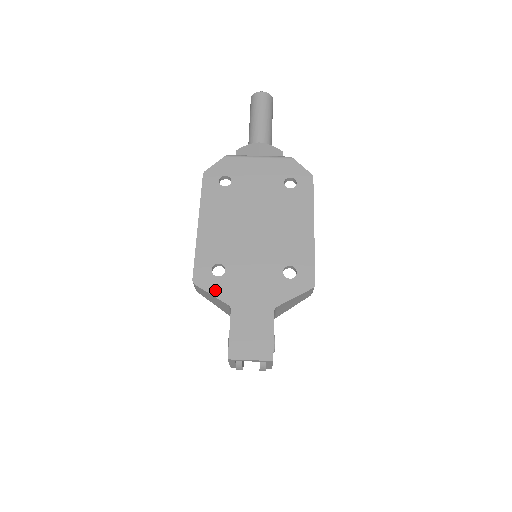
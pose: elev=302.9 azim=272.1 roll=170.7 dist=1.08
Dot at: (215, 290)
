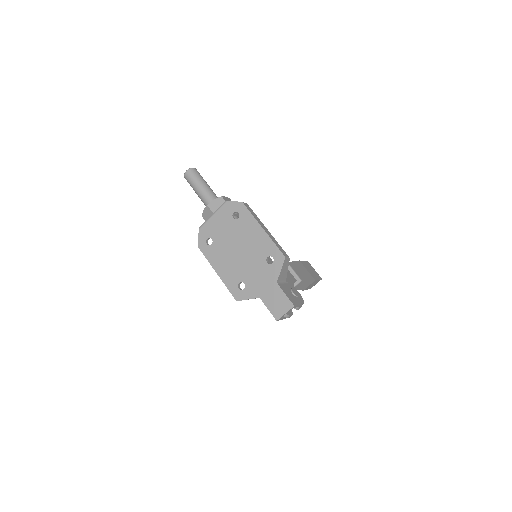
Dot at: (248, 296)
